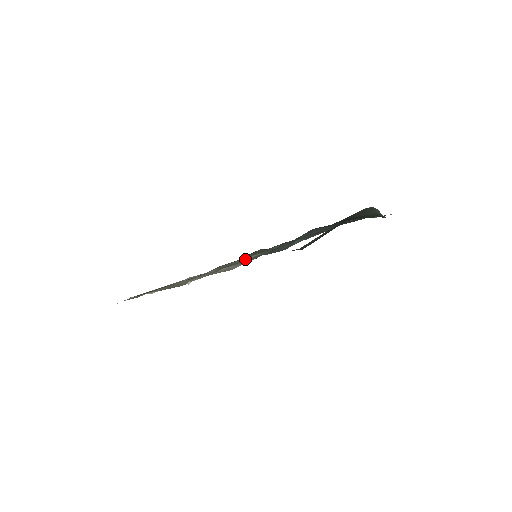
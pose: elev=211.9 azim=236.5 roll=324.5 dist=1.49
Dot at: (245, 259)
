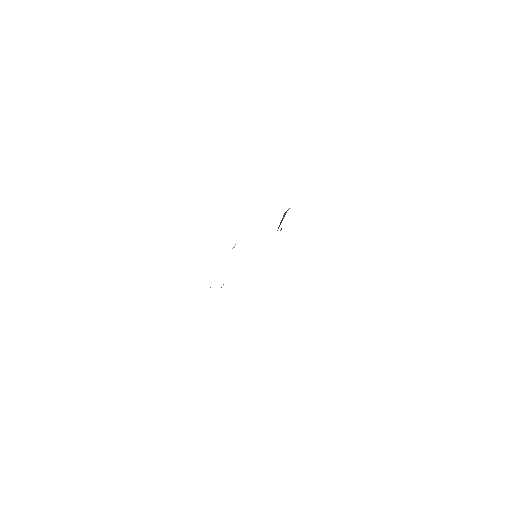
Dot at: occluded
